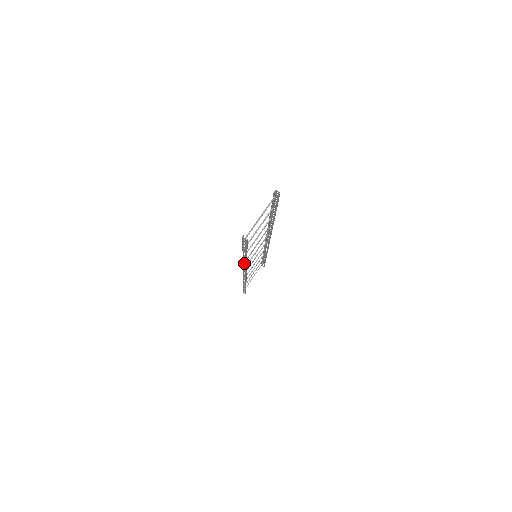
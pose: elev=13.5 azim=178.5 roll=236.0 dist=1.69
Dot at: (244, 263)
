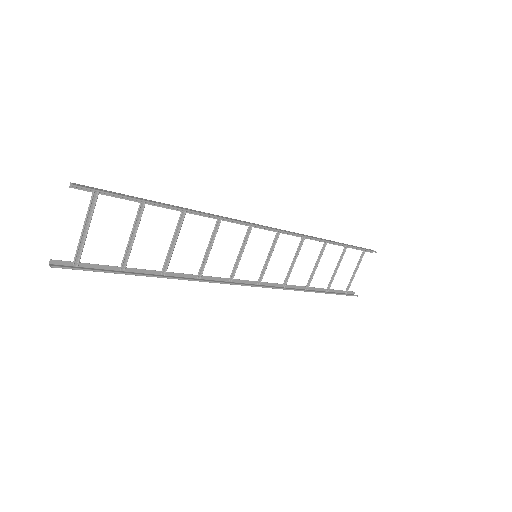
Dot at: (188, 279)
